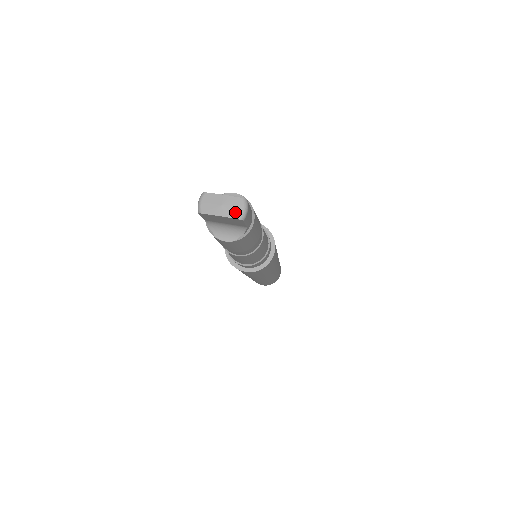
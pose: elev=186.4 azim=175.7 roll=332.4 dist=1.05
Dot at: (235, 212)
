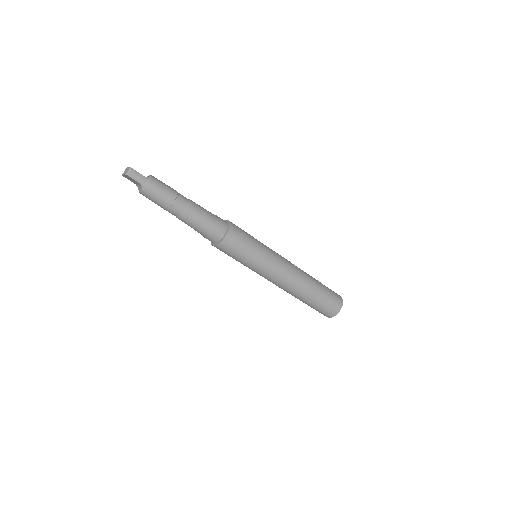
Dot at: (126, 172)
